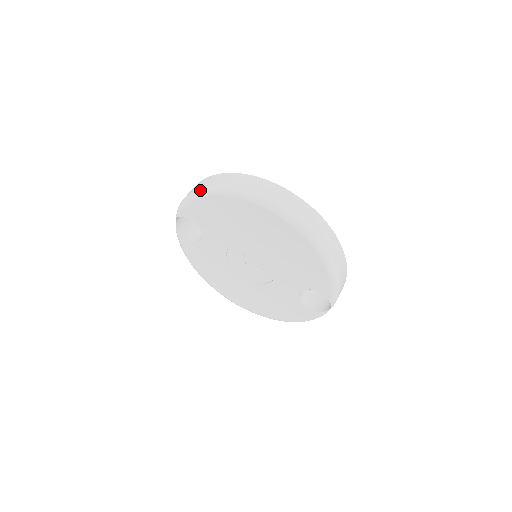
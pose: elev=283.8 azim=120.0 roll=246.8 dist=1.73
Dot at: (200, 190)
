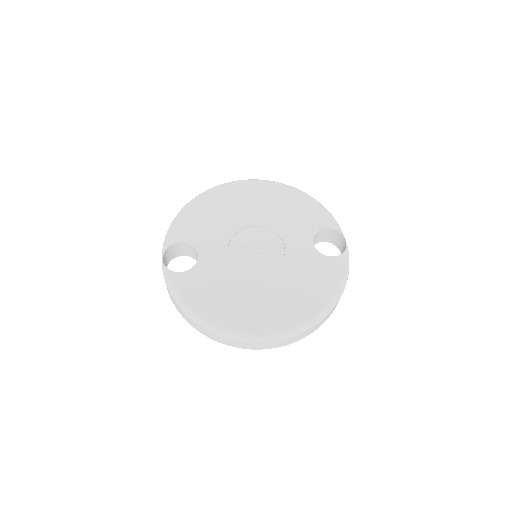
Dot at: (183, 208)
